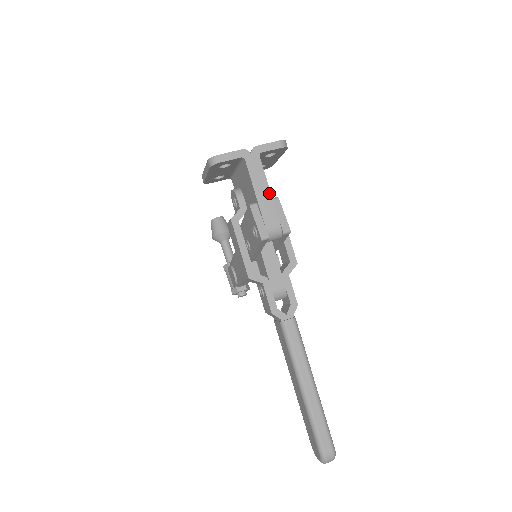
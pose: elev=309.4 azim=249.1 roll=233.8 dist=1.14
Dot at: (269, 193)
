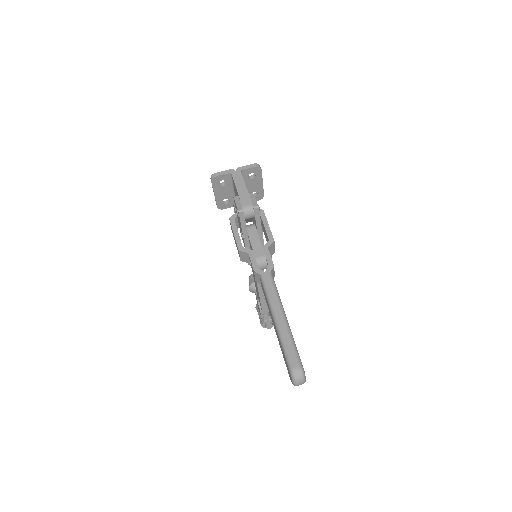
Dot at: (246, 189)
